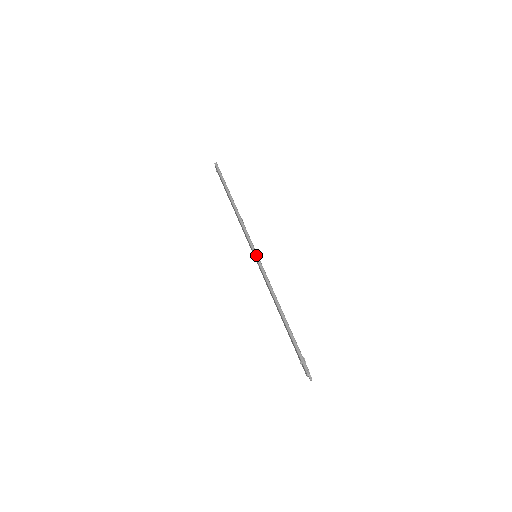
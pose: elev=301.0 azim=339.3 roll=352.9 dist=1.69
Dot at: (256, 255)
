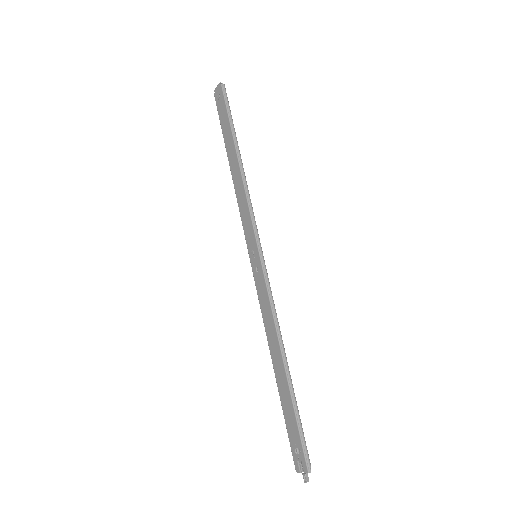
Dot at: (262, 256)
